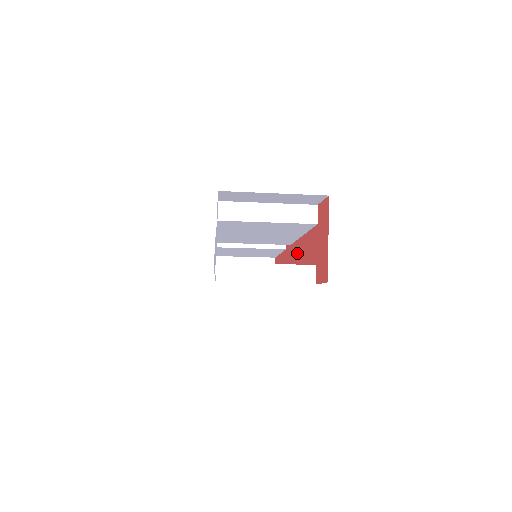
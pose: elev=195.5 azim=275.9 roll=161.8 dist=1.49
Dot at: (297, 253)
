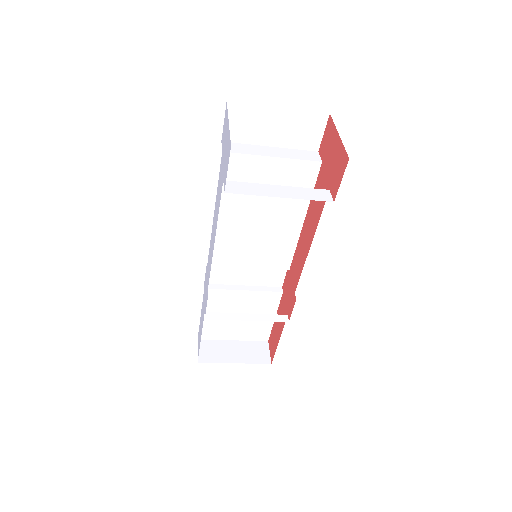
Dot at: (300, 250)
